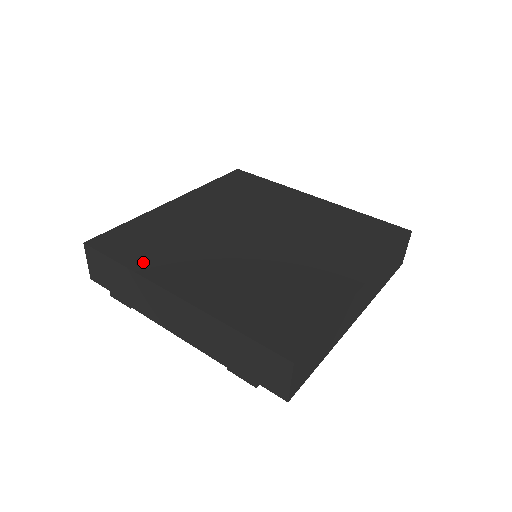
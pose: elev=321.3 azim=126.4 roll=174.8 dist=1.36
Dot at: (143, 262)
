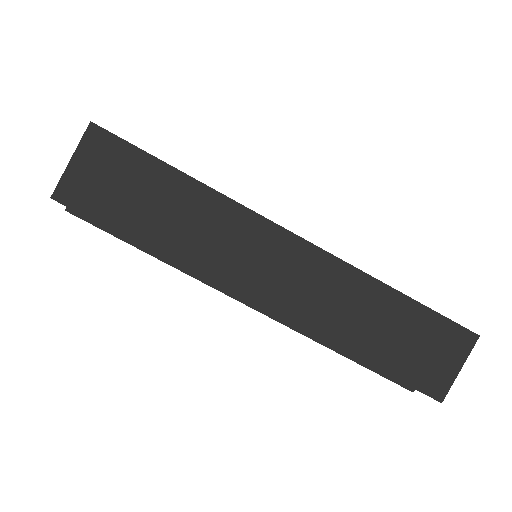
Dot at: occluded
